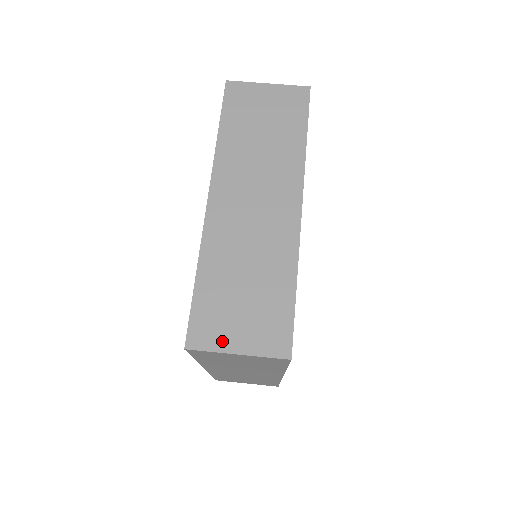
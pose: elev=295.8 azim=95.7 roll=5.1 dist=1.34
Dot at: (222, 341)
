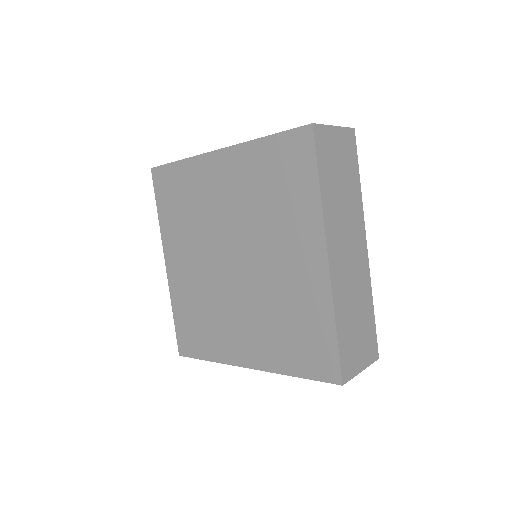
Dot at: occluded
